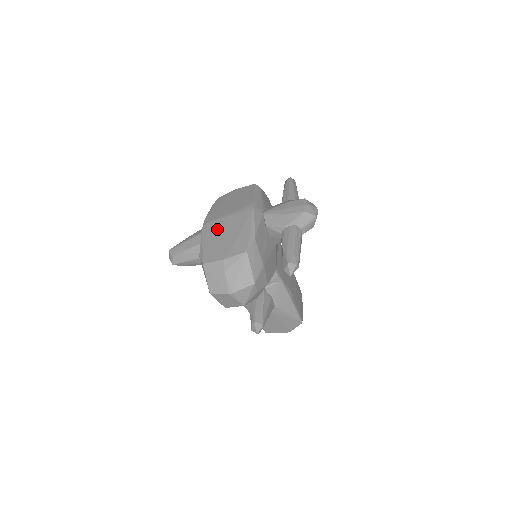
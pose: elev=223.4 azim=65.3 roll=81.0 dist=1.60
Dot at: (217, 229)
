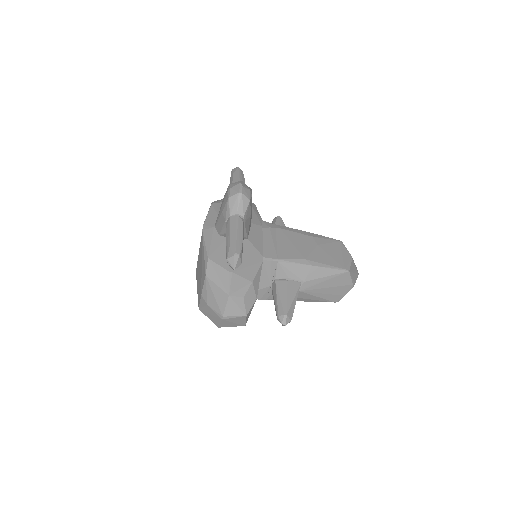
Dot at: (198, 270)
